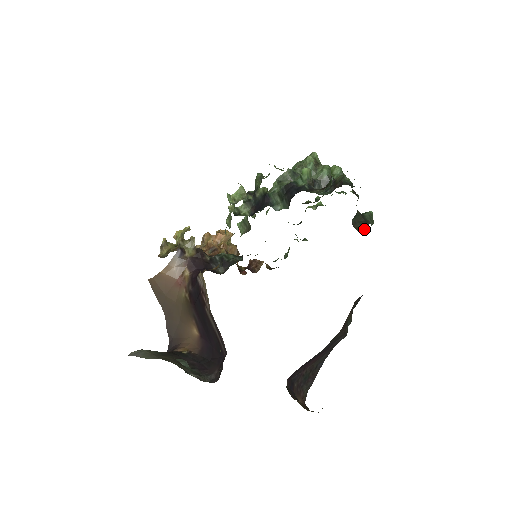
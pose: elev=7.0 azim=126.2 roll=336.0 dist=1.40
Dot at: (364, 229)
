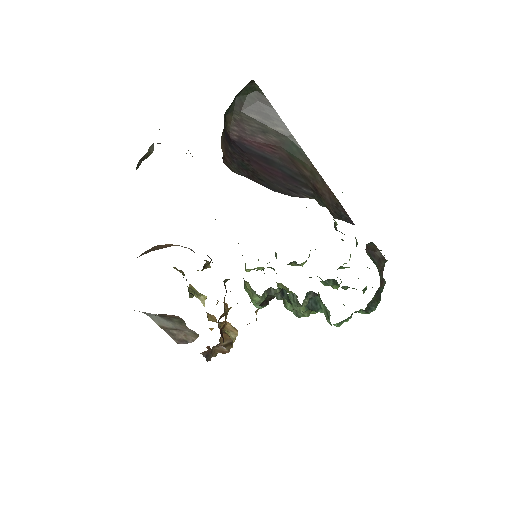
Dot at: occluded
